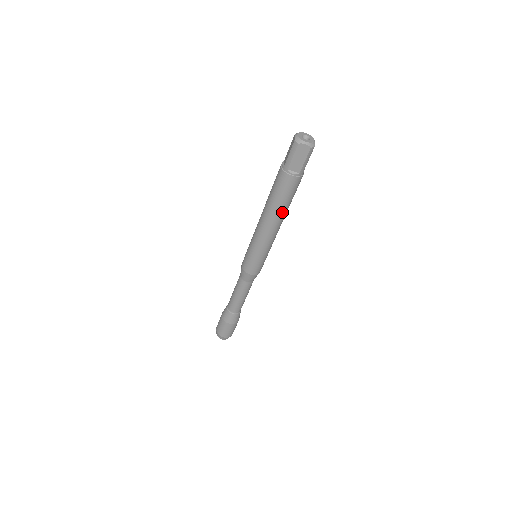
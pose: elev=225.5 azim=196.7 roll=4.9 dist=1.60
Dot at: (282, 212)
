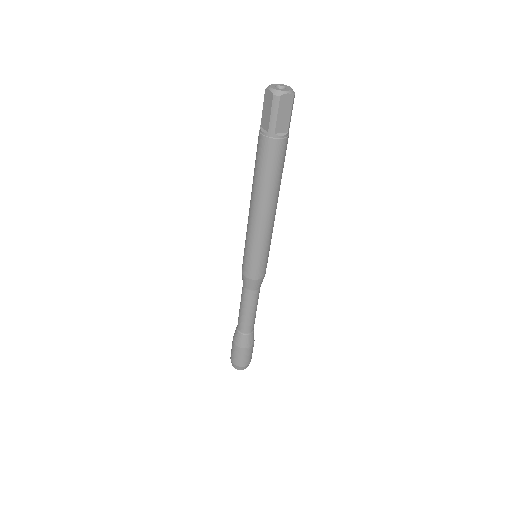
Dot at: (259, 188)
